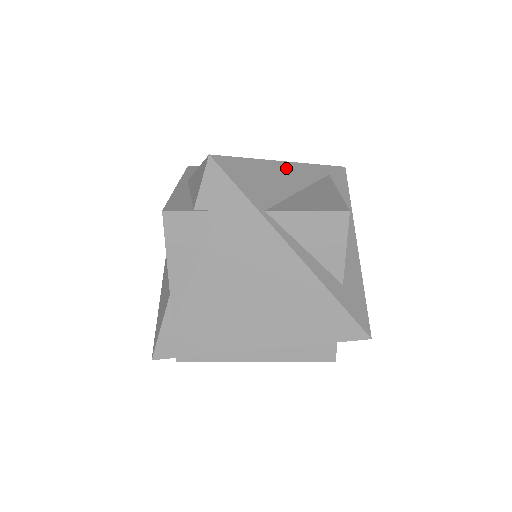
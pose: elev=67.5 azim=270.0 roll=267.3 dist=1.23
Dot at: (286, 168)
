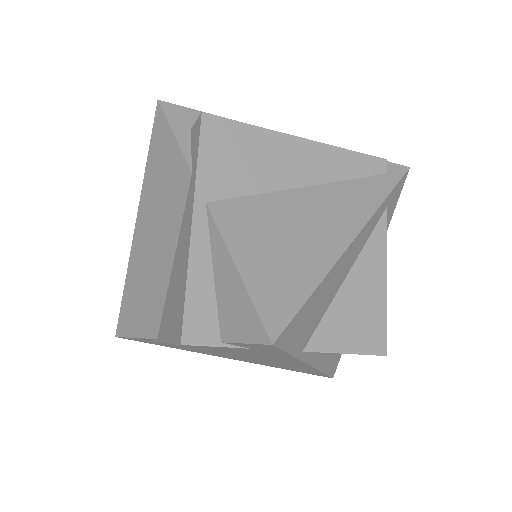
Dot at: (347, 255)
